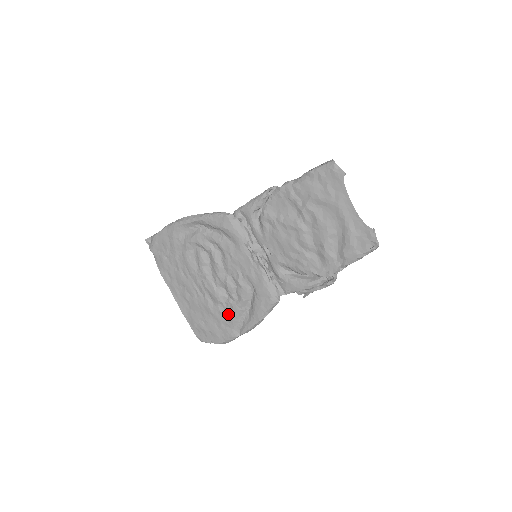
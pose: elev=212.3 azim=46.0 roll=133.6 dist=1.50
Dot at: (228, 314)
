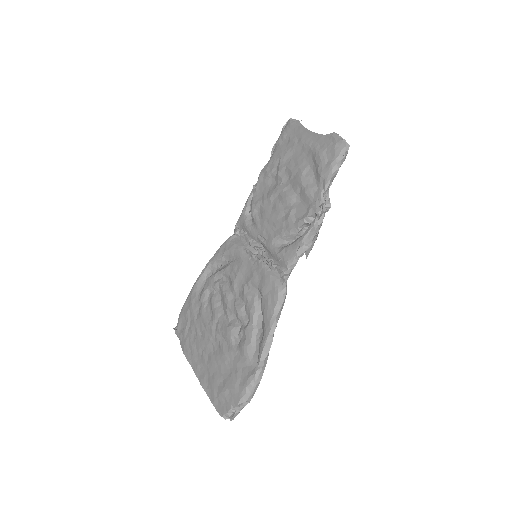
Dot at: (241, 346)
